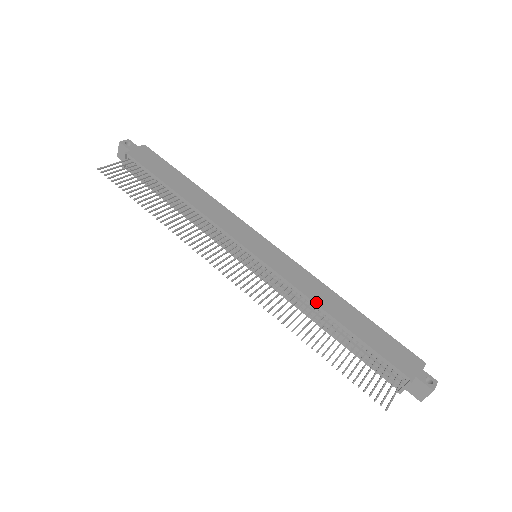
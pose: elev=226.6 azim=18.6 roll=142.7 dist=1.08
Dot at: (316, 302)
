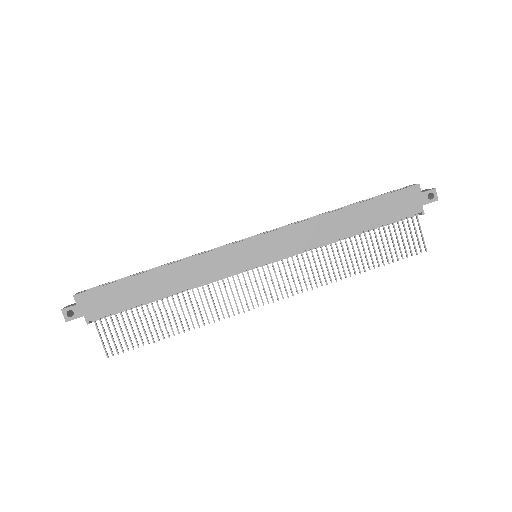
Dot at: (329, 241)
